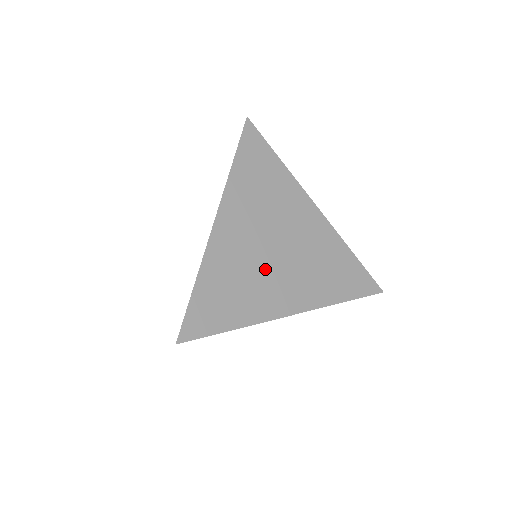
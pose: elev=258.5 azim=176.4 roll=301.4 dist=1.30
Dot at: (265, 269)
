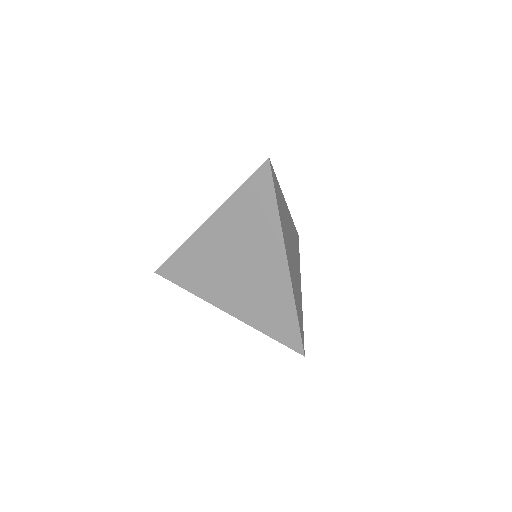
Dot at: (295, 271)
